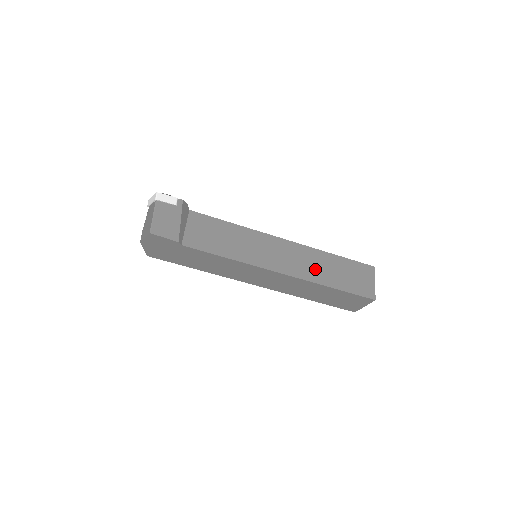
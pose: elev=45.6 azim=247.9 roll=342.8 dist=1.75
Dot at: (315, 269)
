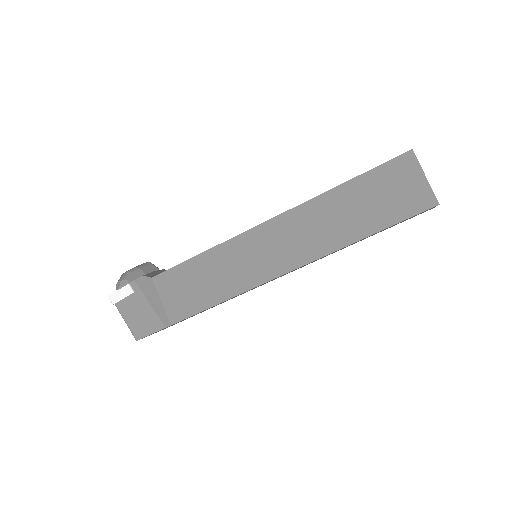
Dot at: (327, 230)
